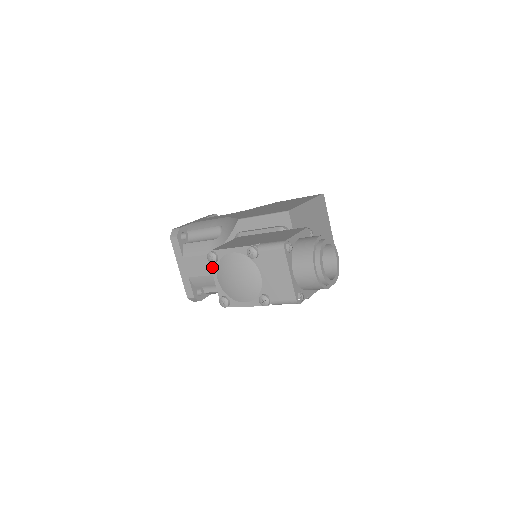
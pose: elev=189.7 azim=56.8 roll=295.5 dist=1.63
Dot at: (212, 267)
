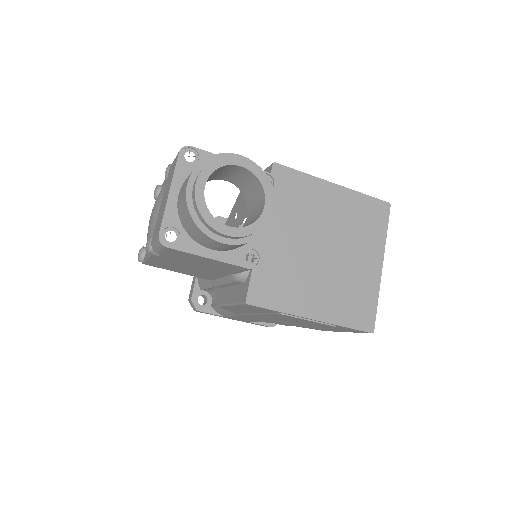
Dot at: occluded
